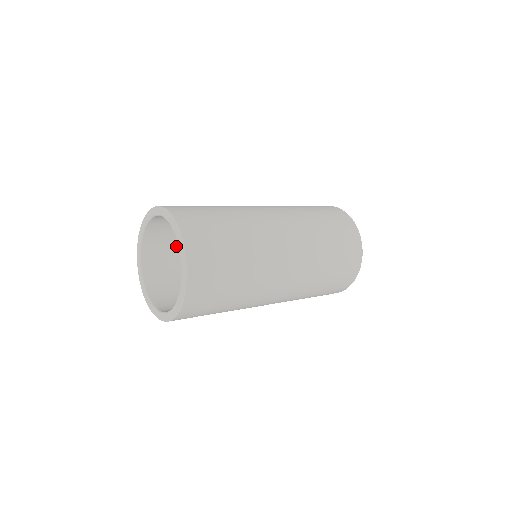
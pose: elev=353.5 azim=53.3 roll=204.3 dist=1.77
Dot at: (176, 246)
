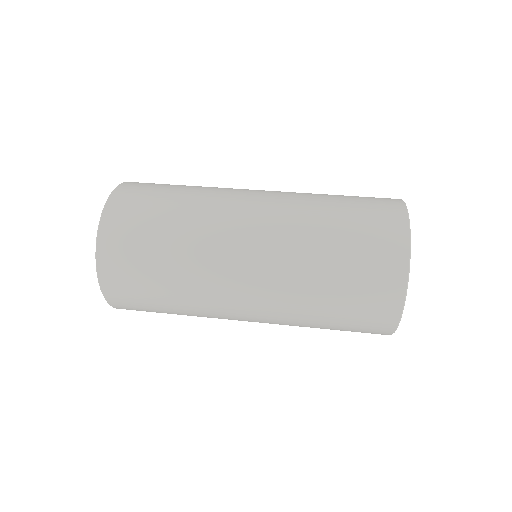
Dot at: occluded
